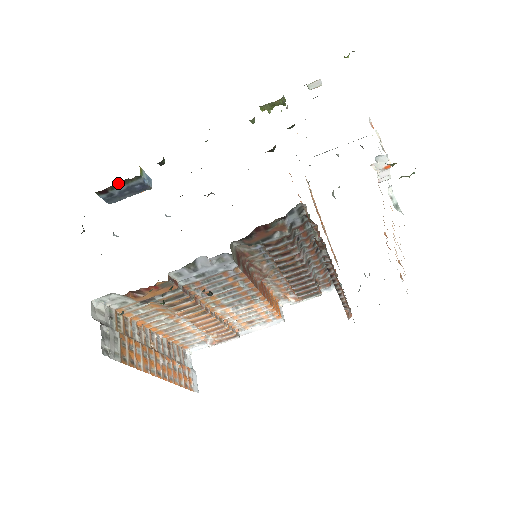
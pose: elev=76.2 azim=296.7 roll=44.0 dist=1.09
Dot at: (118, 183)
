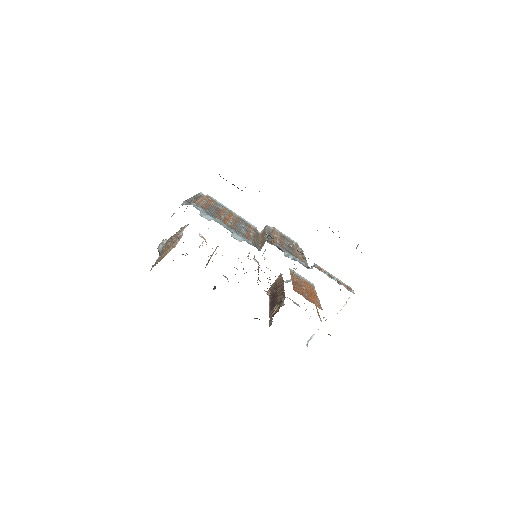
Dot at: occluded
